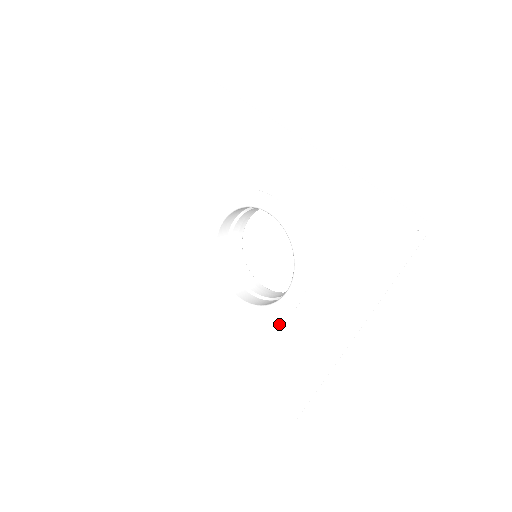
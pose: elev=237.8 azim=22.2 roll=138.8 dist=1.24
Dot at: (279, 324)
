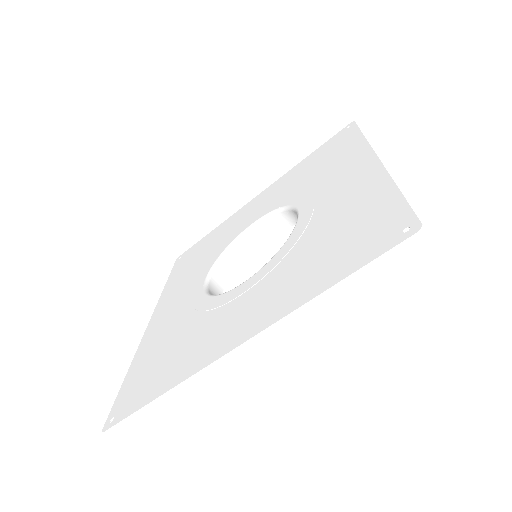
Dot at: (207, 314)
